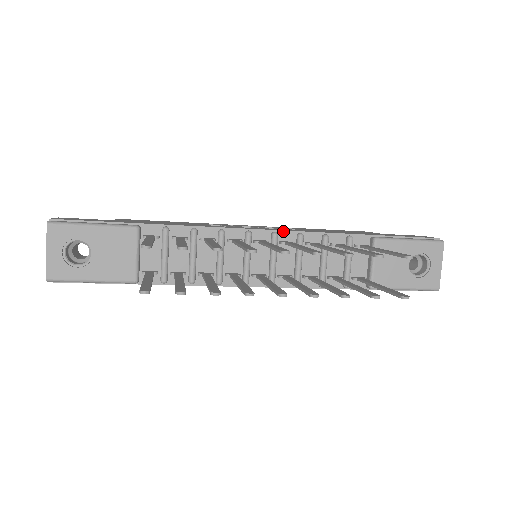
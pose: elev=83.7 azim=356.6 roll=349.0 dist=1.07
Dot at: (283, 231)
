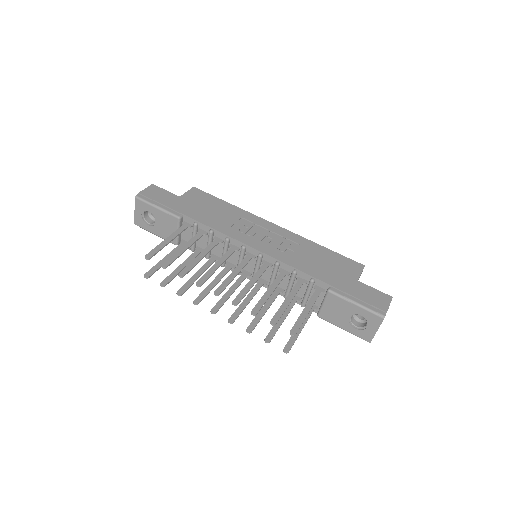
Dot at: (267, 255)
